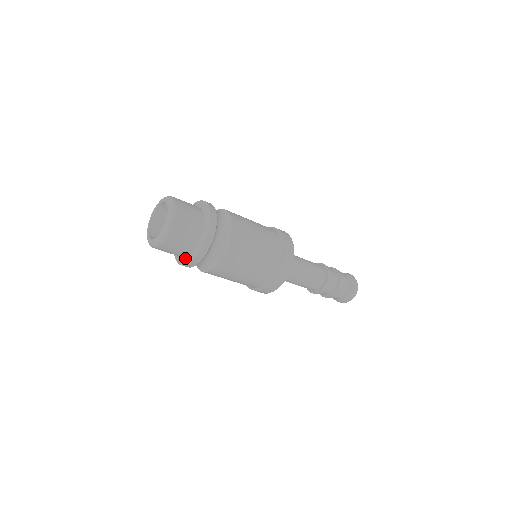
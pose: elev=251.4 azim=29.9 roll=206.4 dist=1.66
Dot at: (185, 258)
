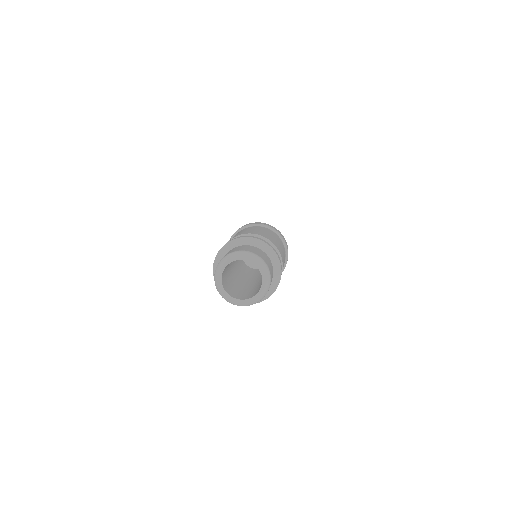
Dot at: occluded
